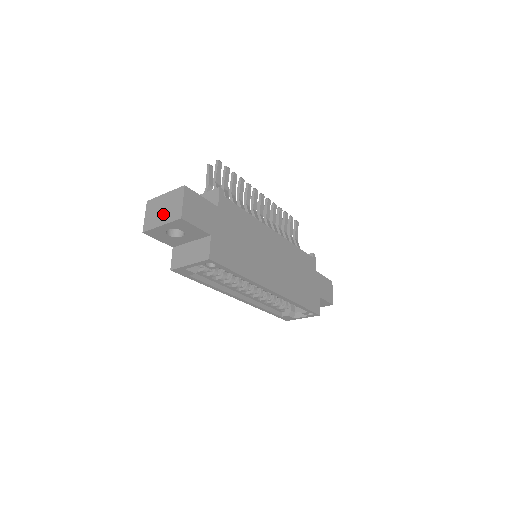
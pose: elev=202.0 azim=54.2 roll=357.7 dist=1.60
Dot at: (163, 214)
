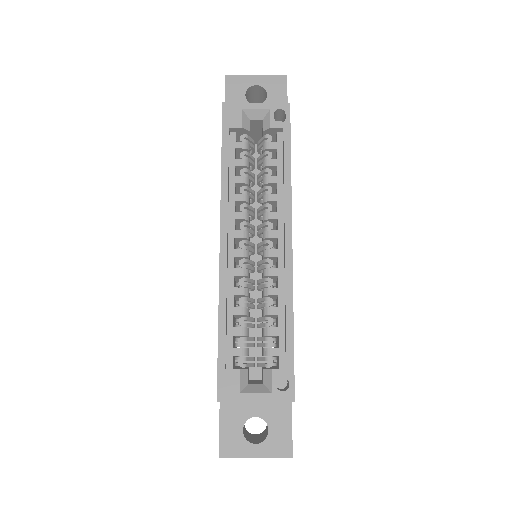
Dot at: occluded
